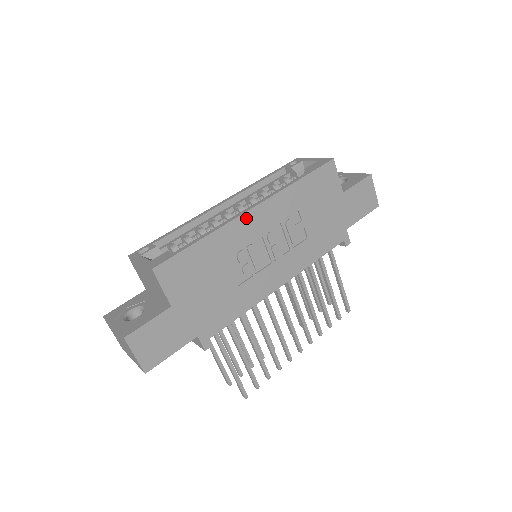
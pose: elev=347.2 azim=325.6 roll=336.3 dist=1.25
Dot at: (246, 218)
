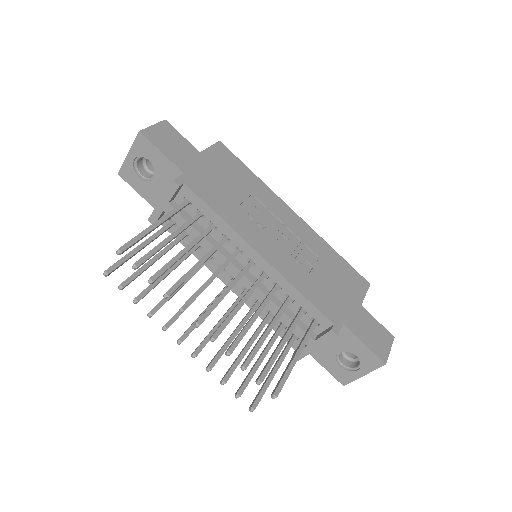
Dot at: (286, 208)
